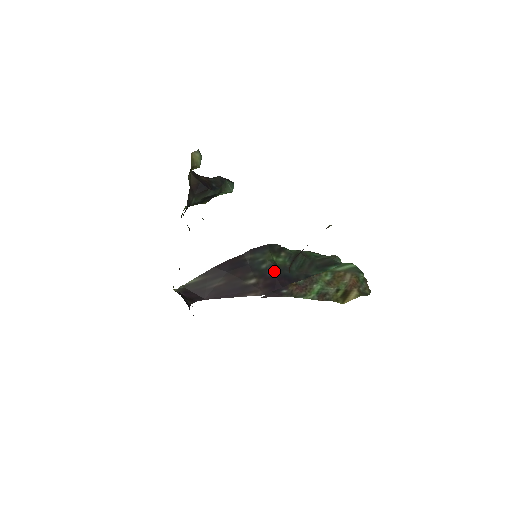
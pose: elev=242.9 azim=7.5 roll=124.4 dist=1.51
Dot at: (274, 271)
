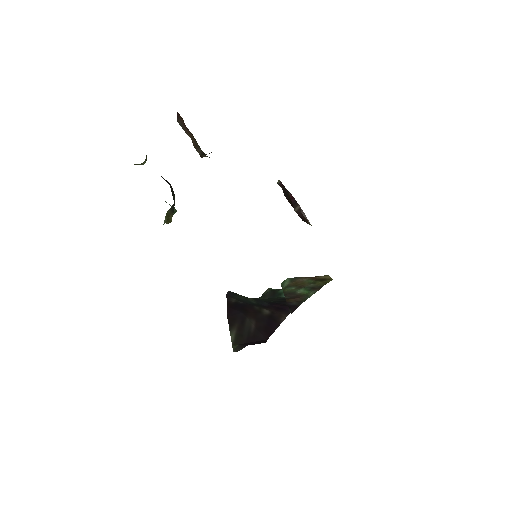
Dot at: (263, 302)
